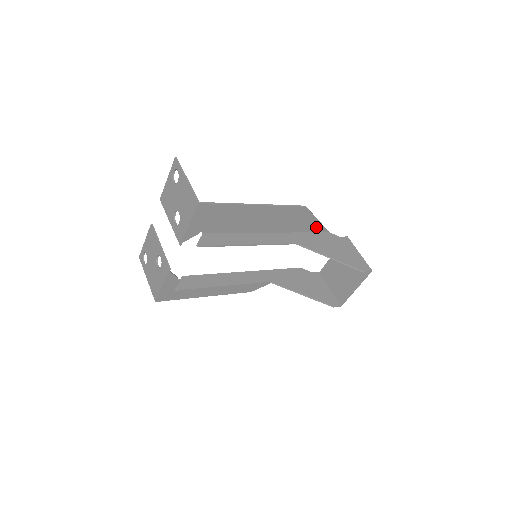
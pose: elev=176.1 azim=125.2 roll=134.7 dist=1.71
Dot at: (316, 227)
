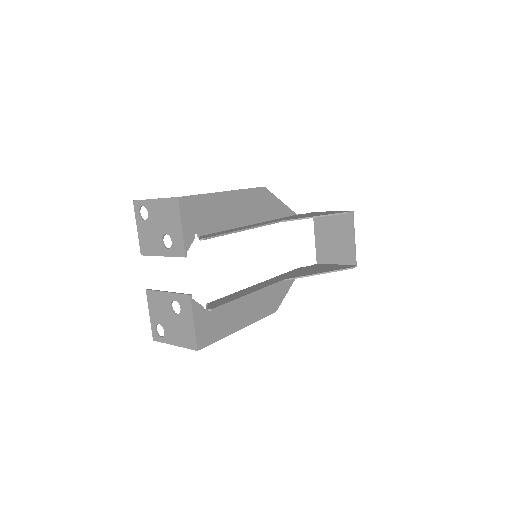
Dot at: (284, 211)
